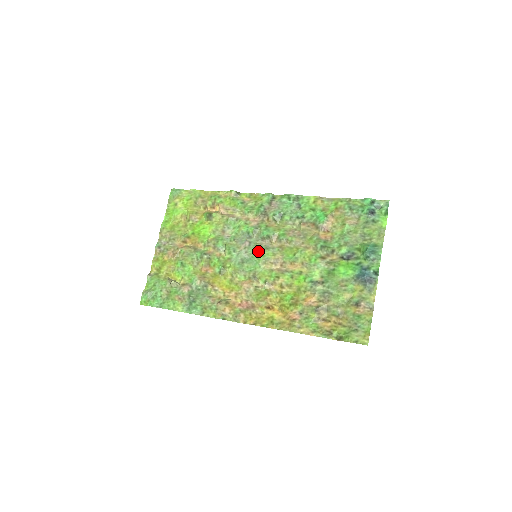
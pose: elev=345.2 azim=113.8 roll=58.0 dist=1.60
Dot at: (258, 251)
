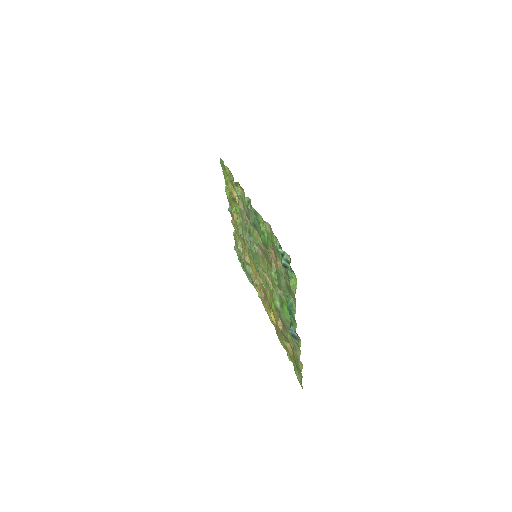
Dot at: (255, 253)
